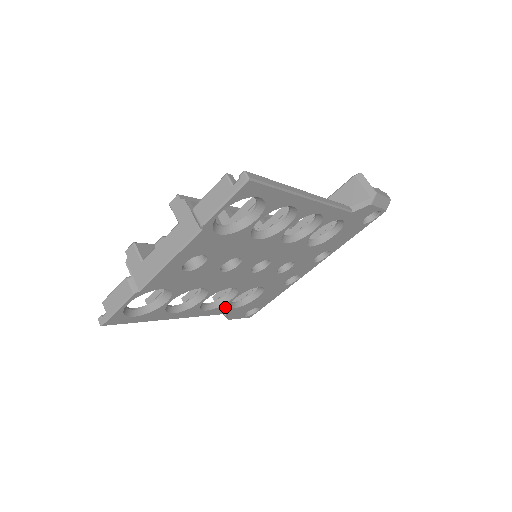
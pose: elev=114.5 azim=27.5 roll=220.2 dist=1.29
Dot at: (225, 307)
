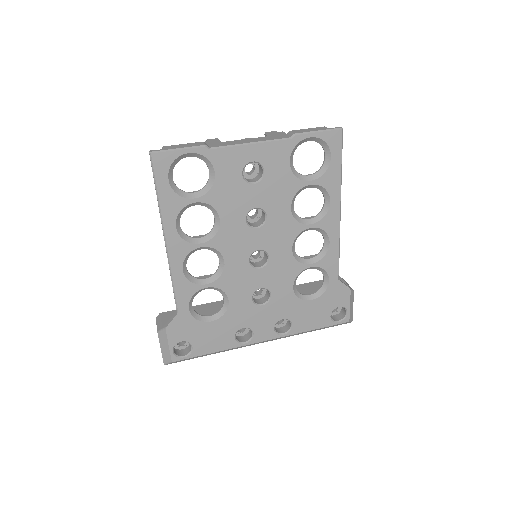
Dot at: (190, 293)
